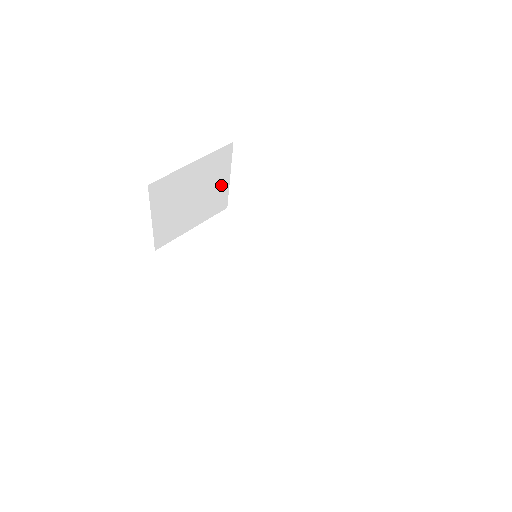
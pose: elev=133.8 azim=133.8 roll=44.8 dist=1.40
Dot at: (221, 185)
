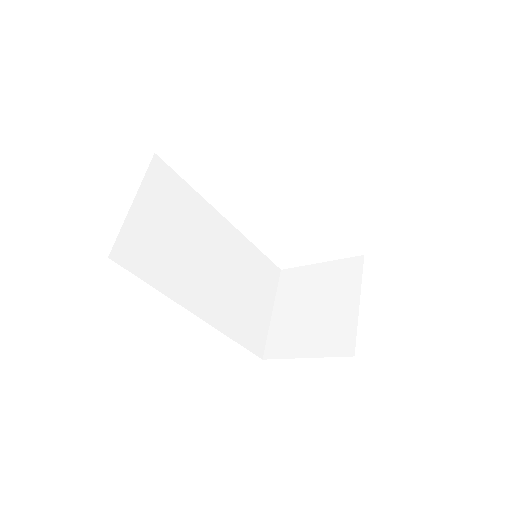
Dot at: occluded
